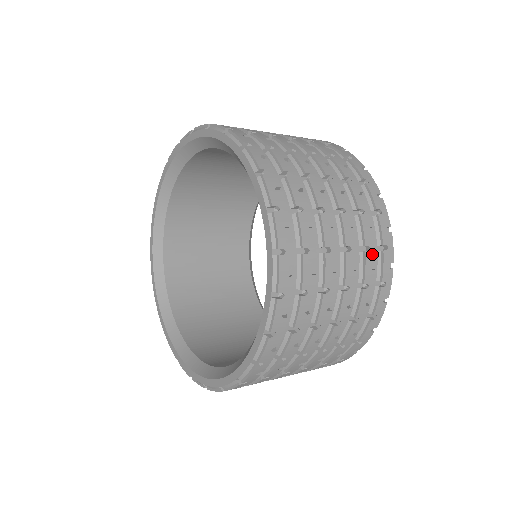
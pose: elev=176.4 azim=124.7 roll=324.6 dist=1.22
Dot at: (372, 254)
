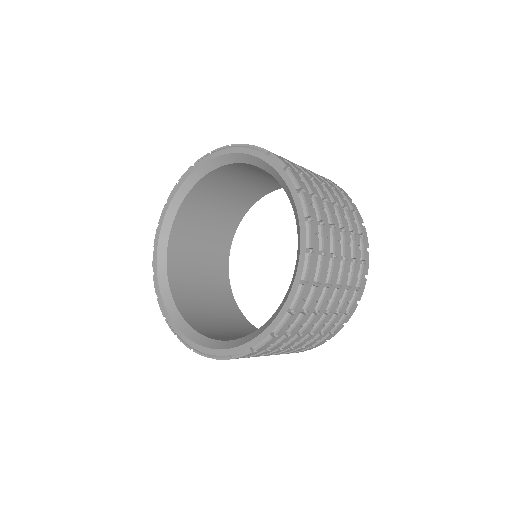
Dot at: (352, 293)
